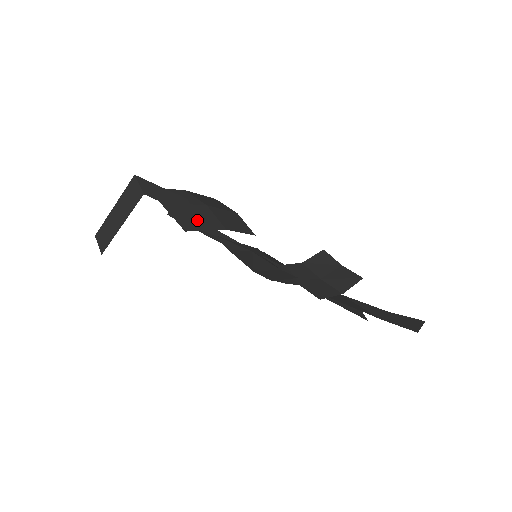
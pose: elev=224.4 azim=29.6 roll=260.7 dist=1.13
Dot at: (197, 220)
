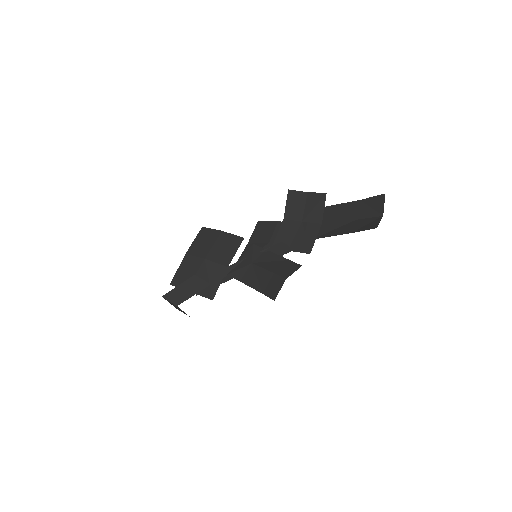
Dot at: (210, 281)
